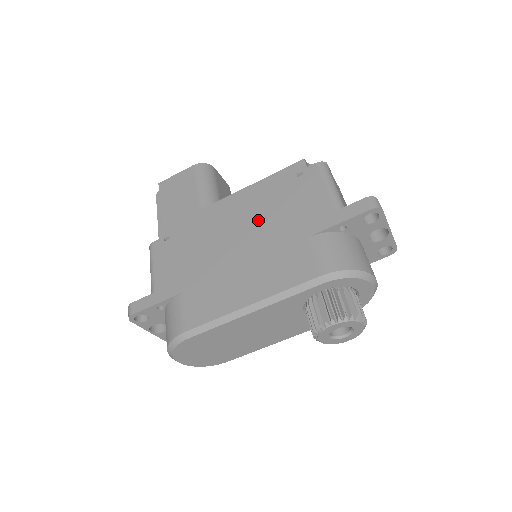
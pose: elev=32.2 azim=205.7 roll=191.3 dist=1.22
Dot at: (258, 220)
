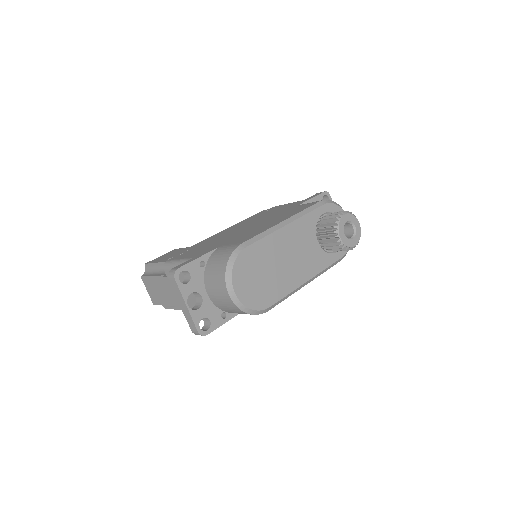
Dot at: (254, 221)
